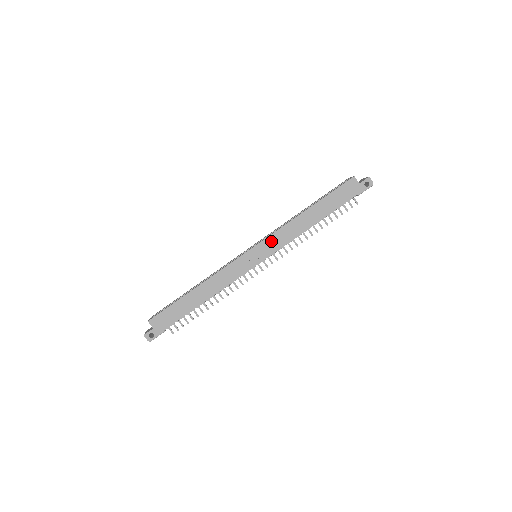
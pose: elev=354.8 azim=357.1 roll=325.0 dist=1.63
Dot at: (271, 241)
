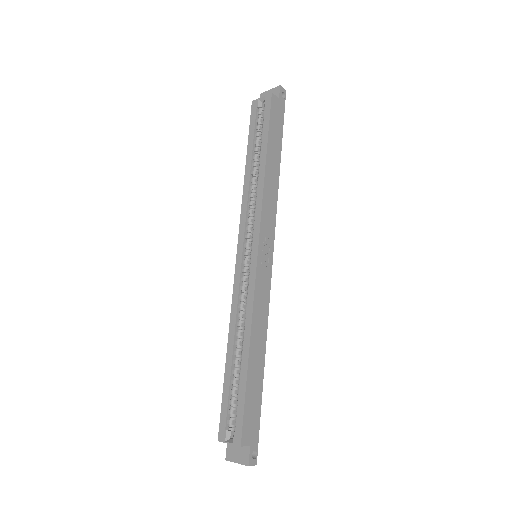
Dot at: (265, 224)
